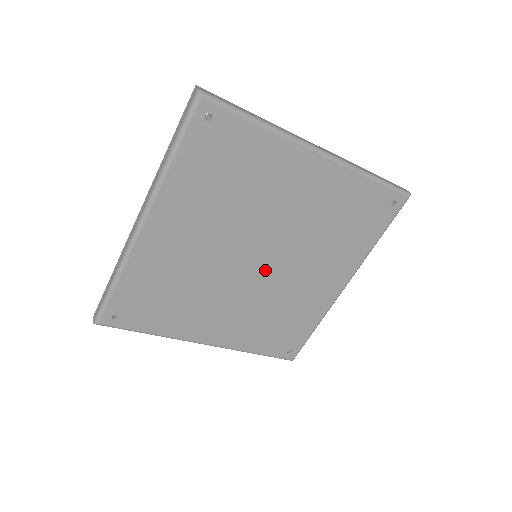
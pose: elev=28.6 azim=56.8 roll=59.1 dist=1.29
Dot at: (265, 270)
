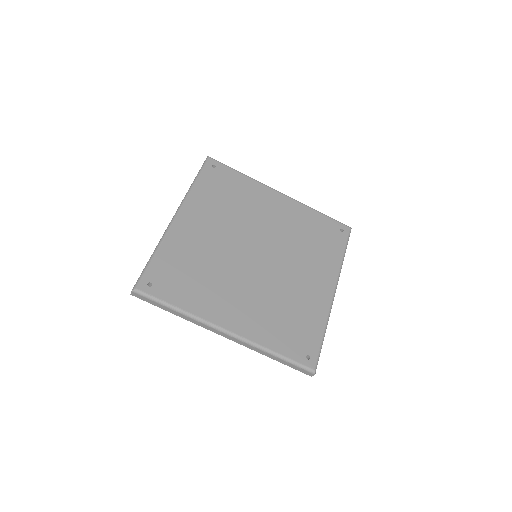
Dot at: (265, 265)
